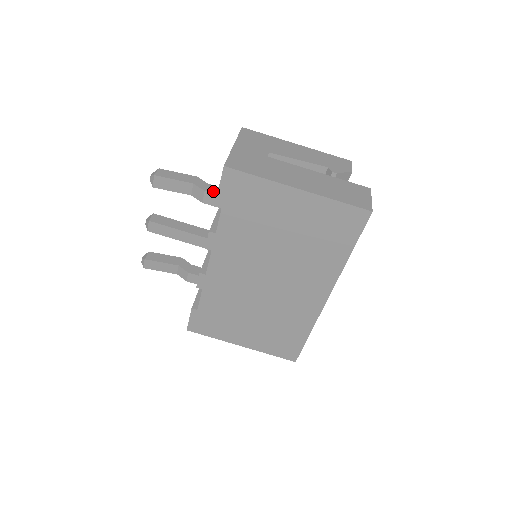
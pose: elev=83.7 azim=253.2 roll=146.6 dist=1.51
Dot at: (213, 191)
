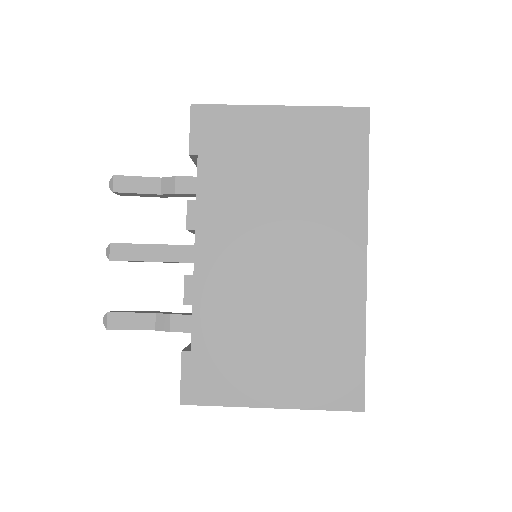
Dot at: (185, 177)
